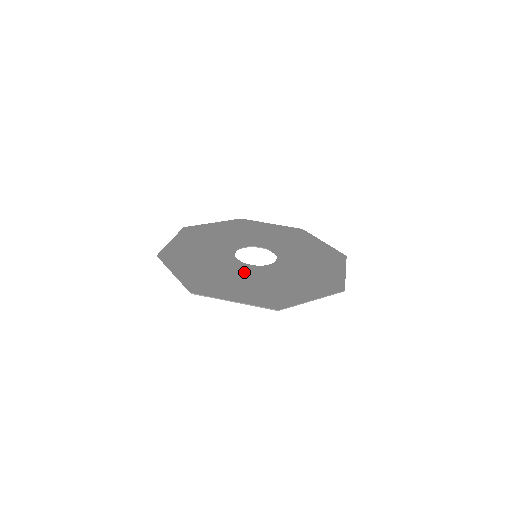
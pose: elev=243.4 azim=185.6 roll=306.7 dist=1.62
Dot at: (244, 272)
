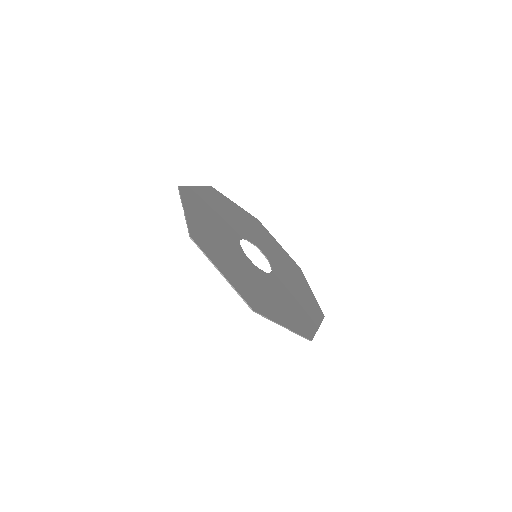
Dot at: (265, 281)
